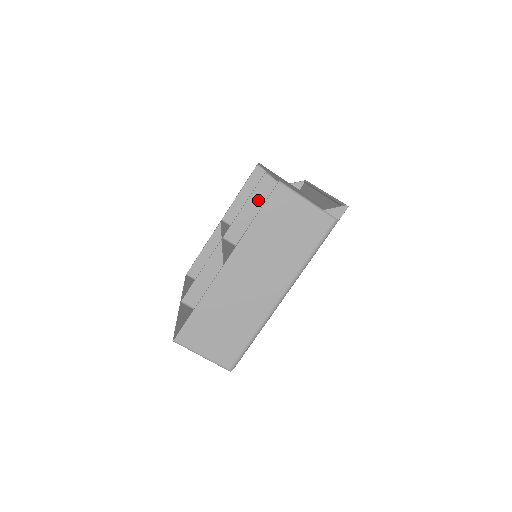
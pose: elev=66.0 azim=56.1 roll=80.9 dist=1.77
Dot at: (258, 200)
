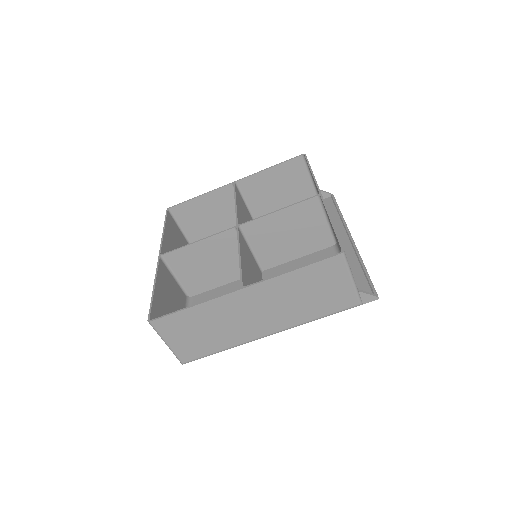
Dot at: (294, 214)
